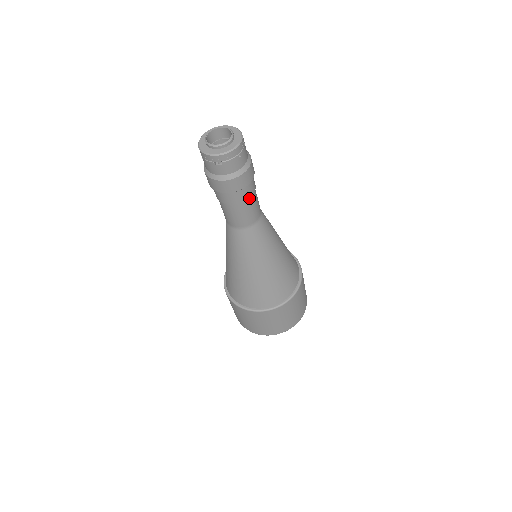
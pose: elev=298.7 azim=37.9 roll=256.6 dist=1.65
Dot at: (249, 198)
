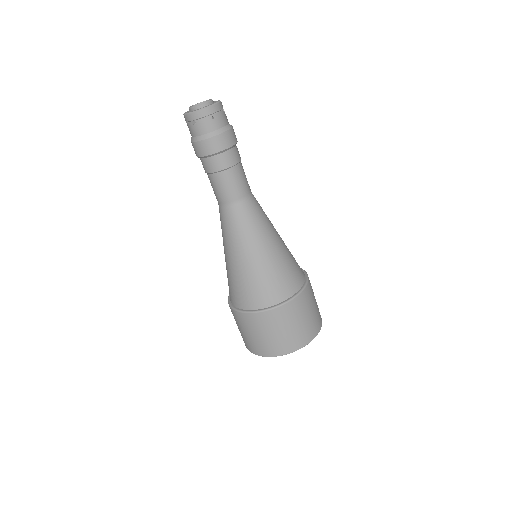
Dot at: (229, 169)
